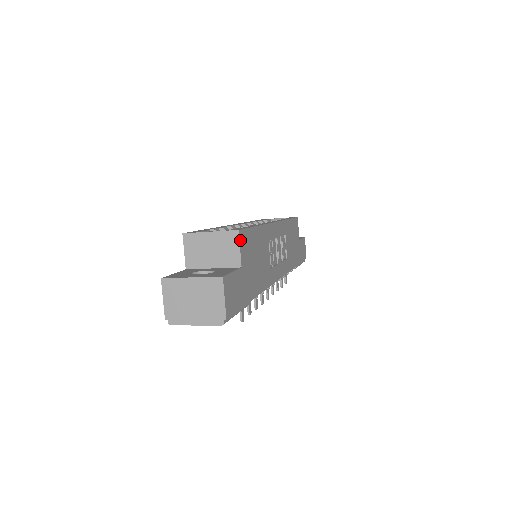
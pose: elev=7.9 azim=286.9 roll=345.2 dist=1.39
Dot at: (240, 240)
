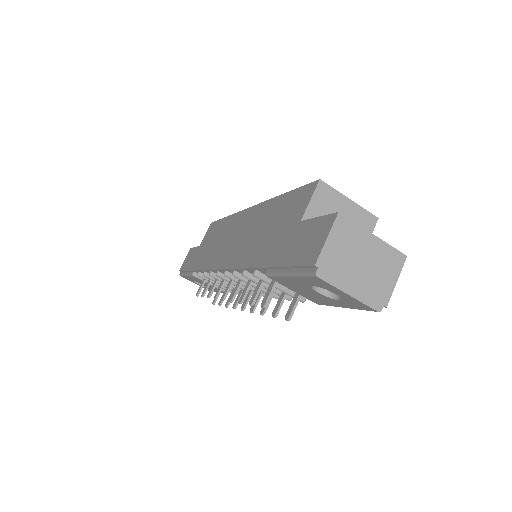
Dot at: (372, 229)
